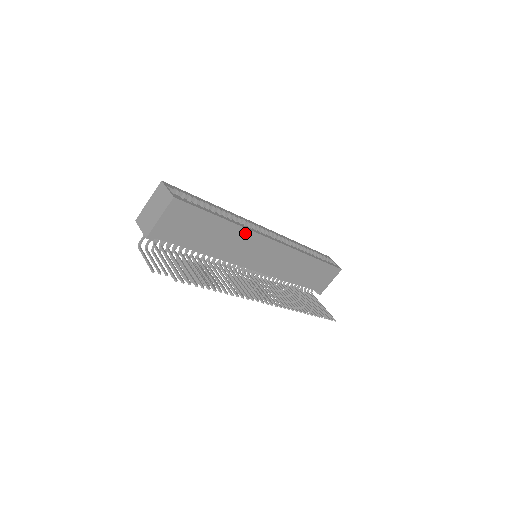
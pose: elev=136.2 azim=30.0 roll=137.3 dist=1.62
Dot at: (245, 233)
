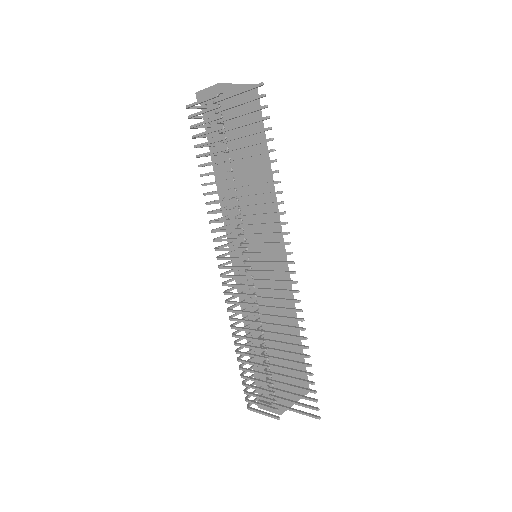
Dot at: (272, 198)
